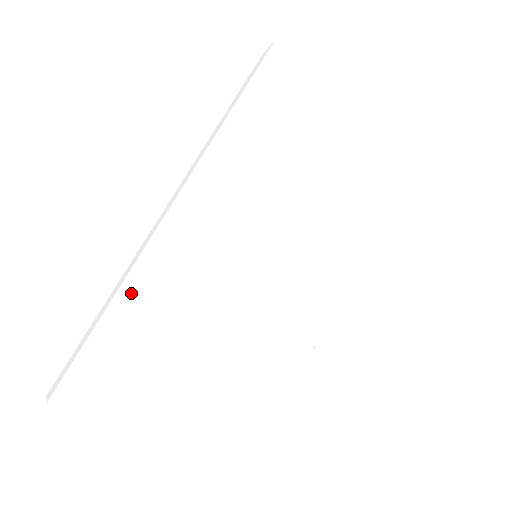
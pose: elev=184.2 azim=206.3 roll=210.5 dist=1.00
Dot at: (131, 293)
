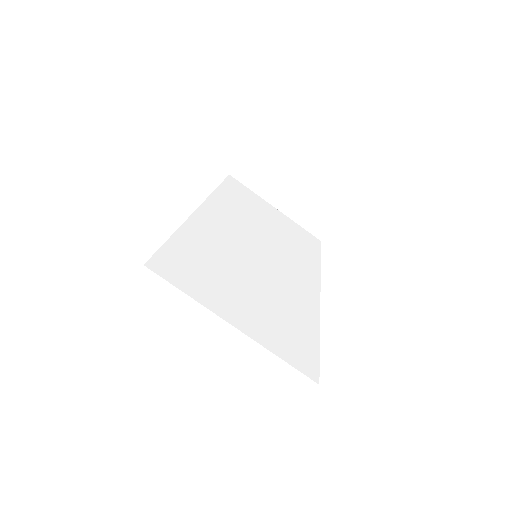
Dot at: (186, 234)
